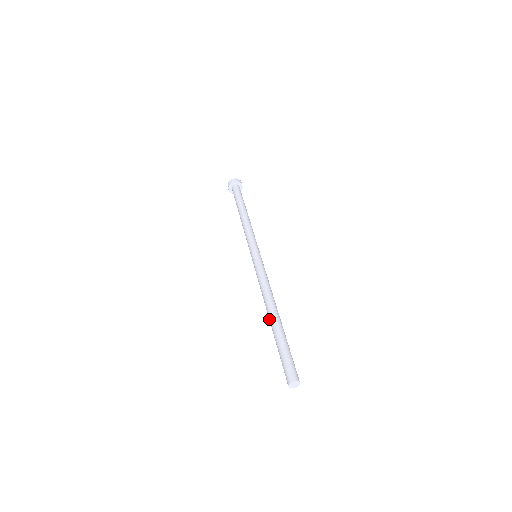
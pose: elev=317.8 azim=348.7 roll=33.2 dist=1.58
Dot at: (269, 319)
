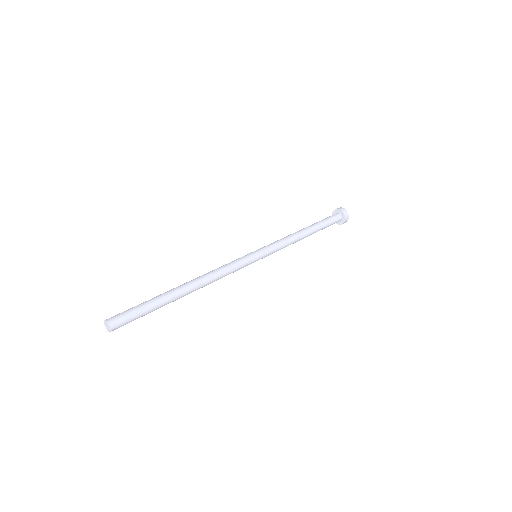
Dot at: occluded
